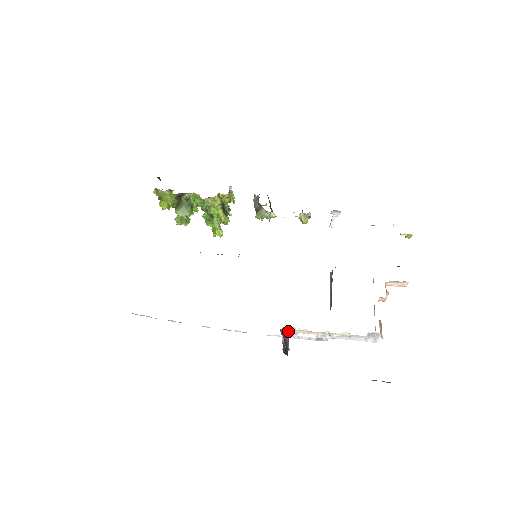
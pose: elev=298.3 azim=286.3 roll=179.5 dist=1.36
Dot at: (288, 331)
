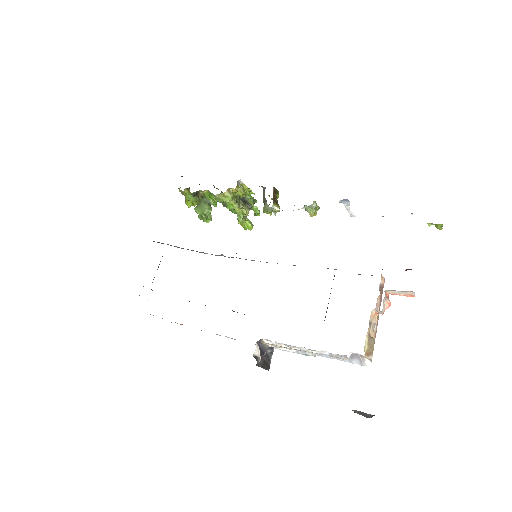
Dot at: occluded
